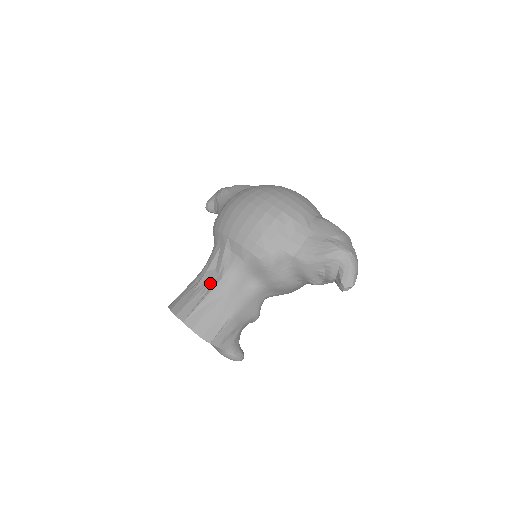
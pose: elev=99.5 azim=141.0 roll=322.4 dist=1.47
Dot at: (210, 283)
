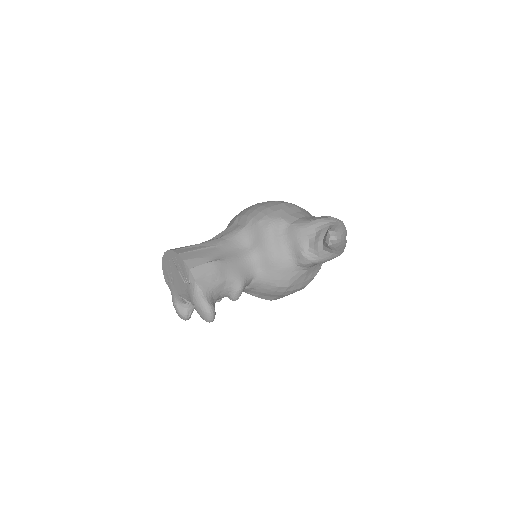
Dot at: occluded
